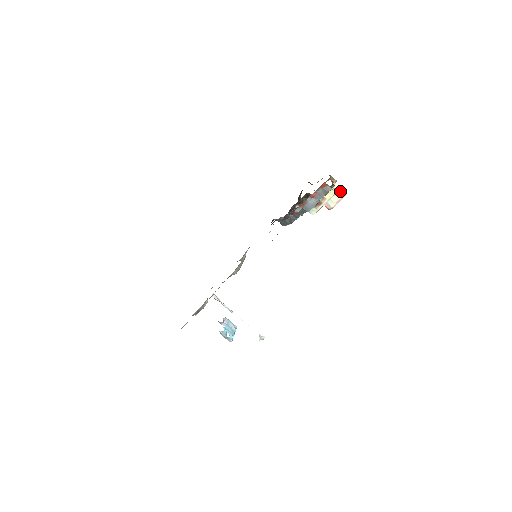
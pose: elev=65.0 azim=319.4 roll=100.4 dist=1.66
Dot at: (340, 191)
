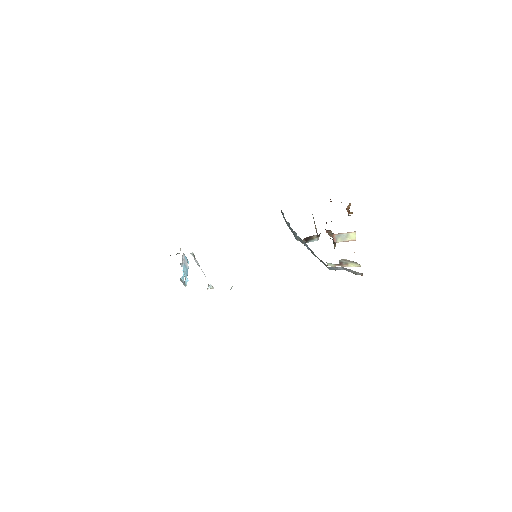
Dot at: (353, 237)
